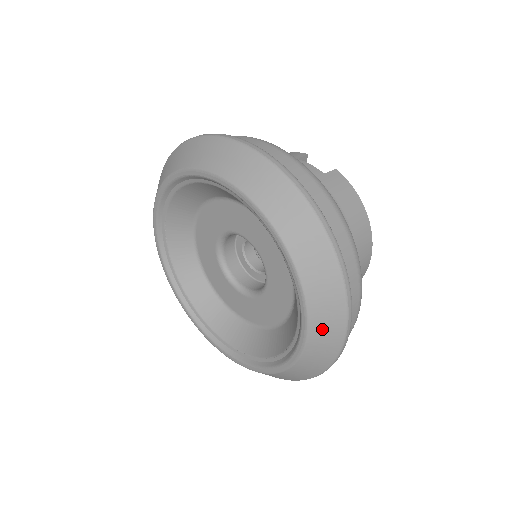
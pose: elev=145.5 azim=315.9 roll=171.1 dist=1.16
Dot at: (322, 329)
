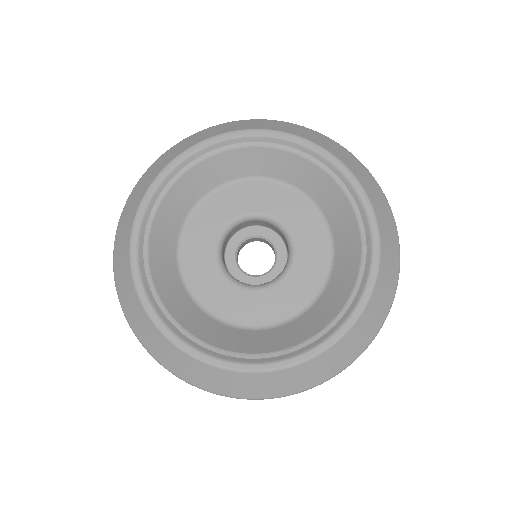
Dot at: (350, 343)
